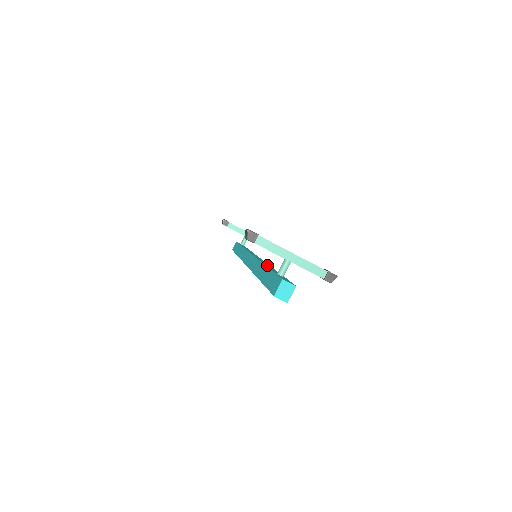
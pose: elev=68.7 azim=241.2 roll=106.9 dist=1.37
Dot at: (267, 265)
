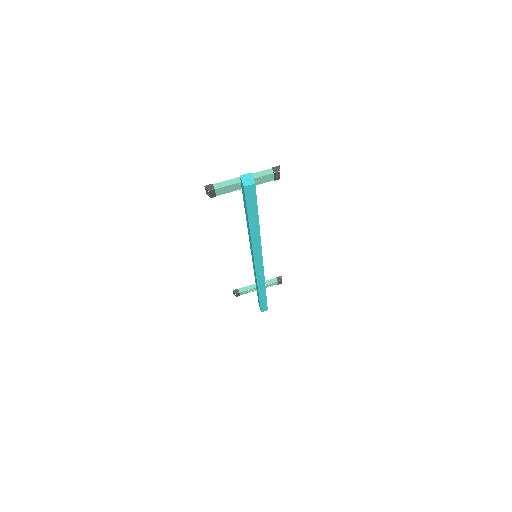
Dot at: occluded
